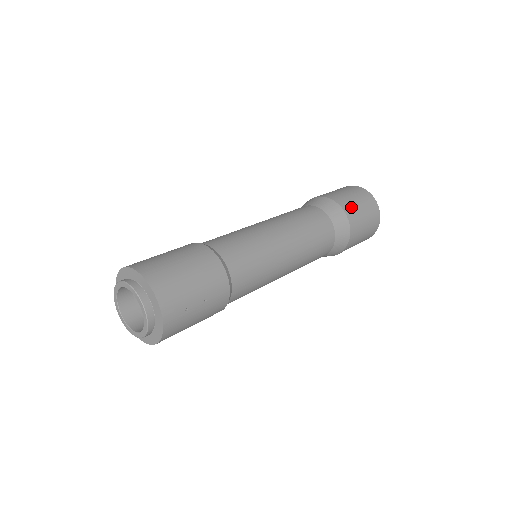
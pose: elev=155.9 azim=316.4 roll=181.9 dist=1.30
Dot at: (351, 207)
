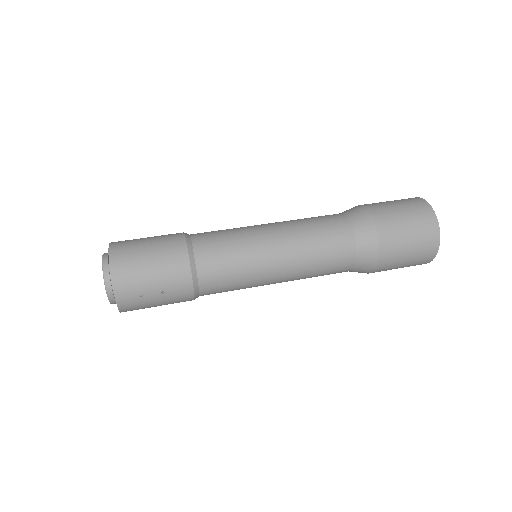
Dot at: (392, 230)
